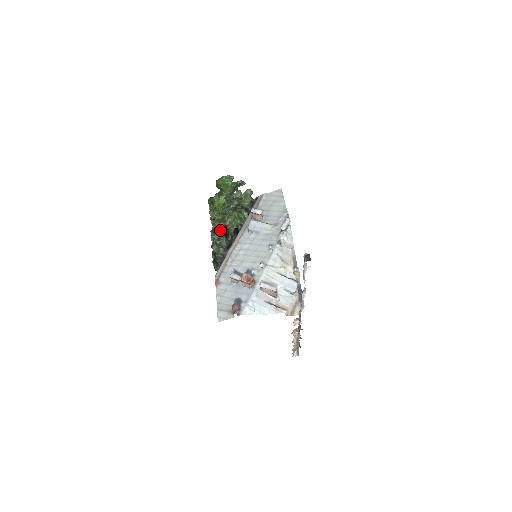
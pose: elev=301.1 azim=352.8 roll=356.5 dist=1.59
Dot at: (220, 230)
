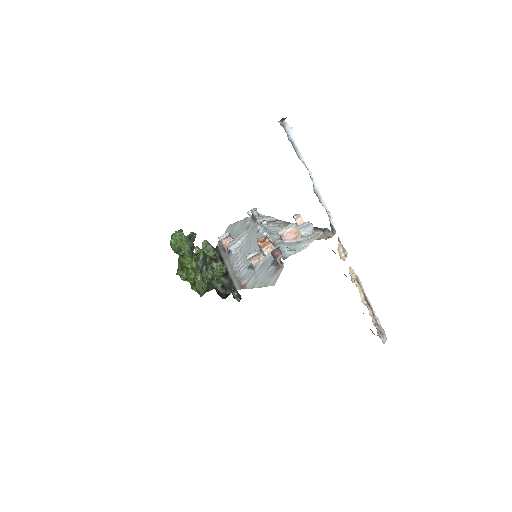
Dot at: (208, 289)
